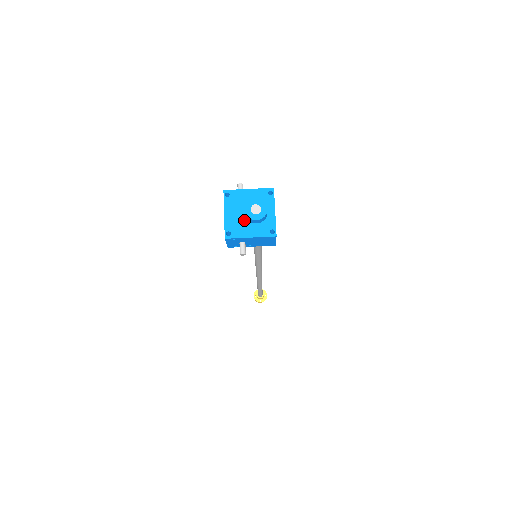
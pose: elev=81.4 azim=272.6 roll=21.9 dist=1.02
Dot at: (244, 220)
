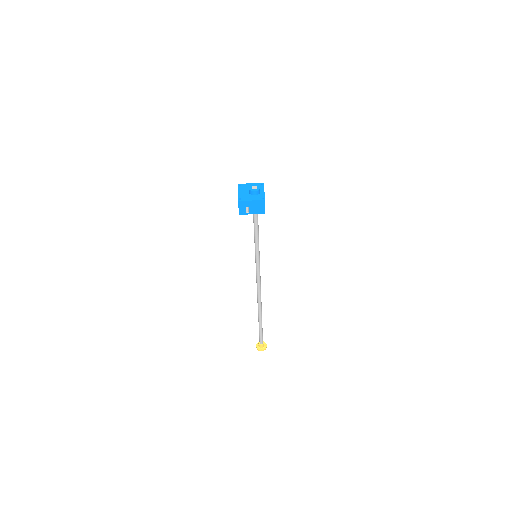
Dot at: (248, 194)
